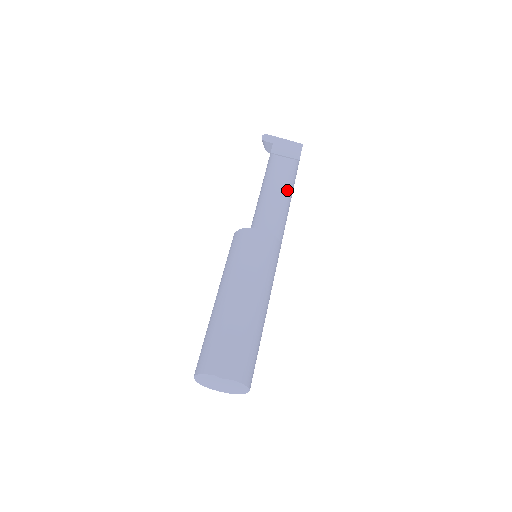
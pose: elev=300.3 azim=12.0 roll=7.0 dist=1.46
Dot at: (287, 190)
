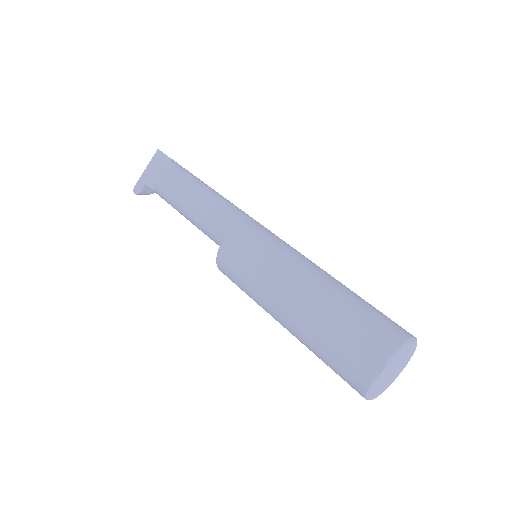
Dot at: (195, 189)
